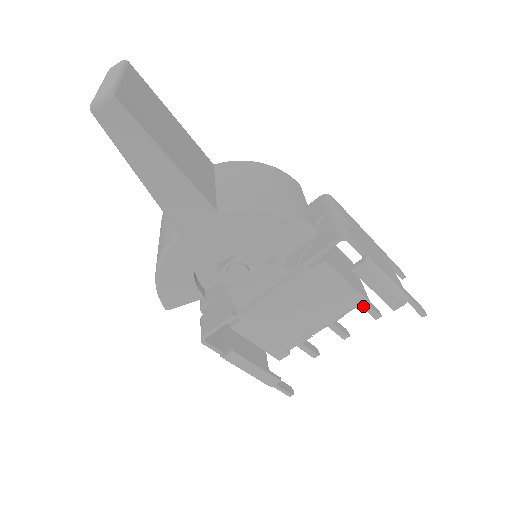
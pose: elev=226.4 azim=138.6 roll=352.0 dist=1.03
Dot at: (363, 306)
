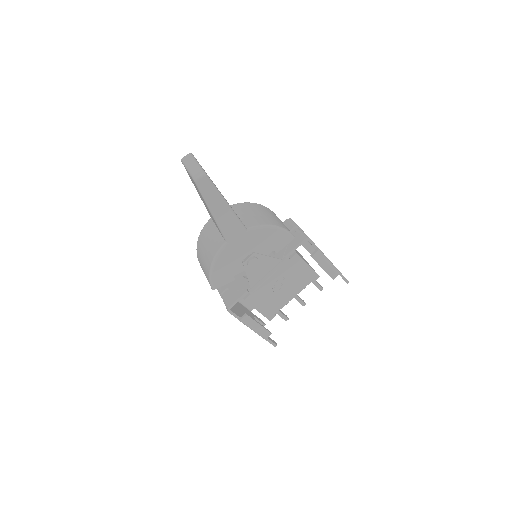
Dot at: (316, 279)
